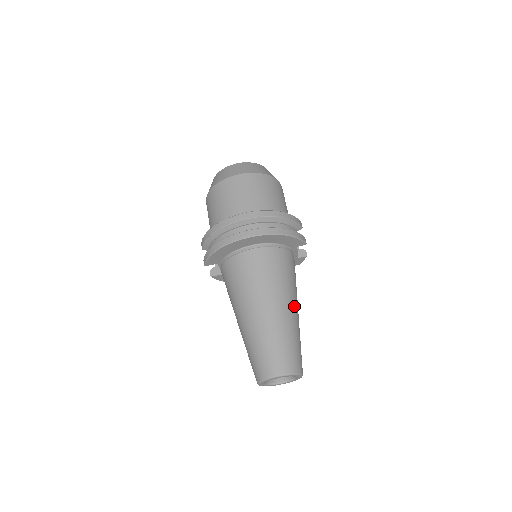
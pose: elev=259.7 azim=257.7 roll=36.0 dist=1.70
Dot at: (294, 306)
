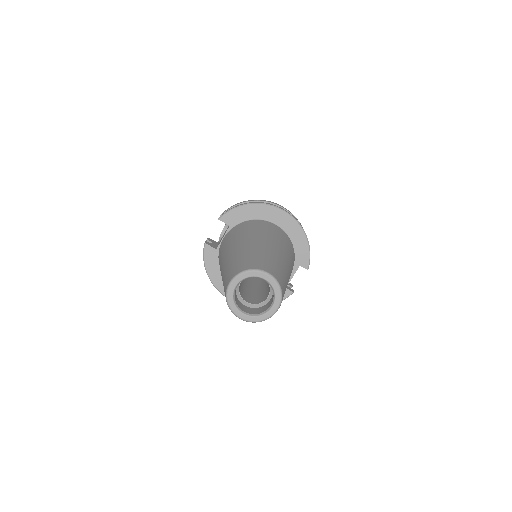
Dot at: (289, 275)
